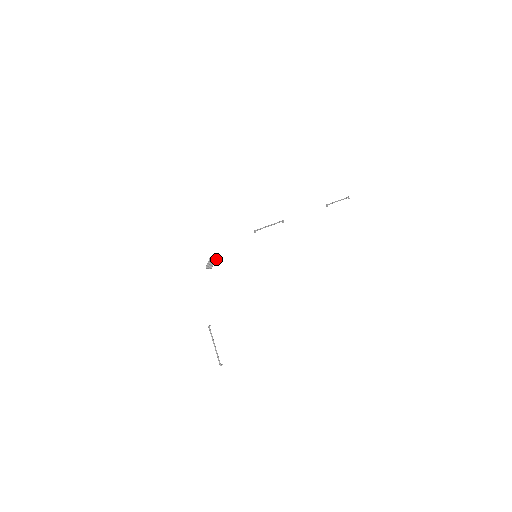
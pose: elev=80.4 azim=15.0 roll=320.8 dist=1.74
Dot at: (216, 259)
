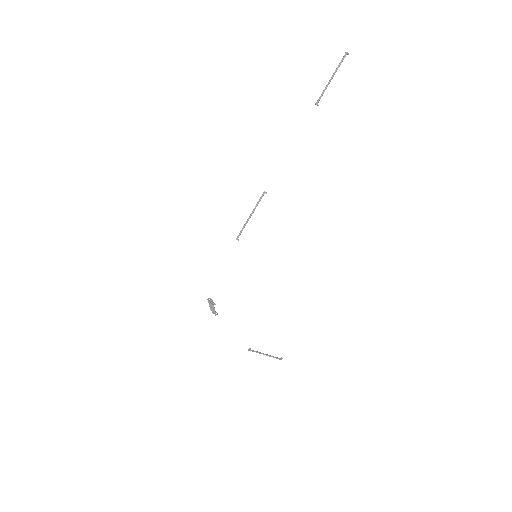
Dot at: (214, 304)
